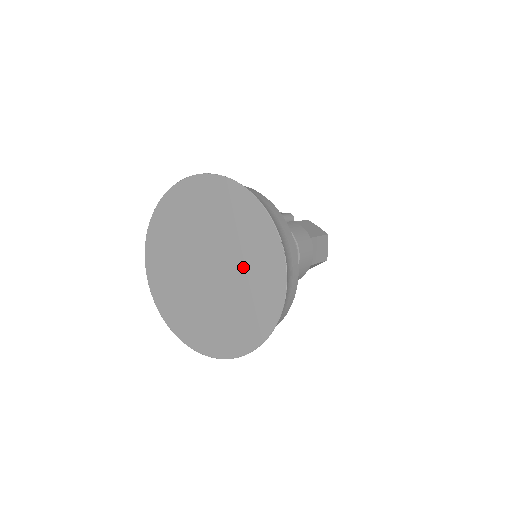
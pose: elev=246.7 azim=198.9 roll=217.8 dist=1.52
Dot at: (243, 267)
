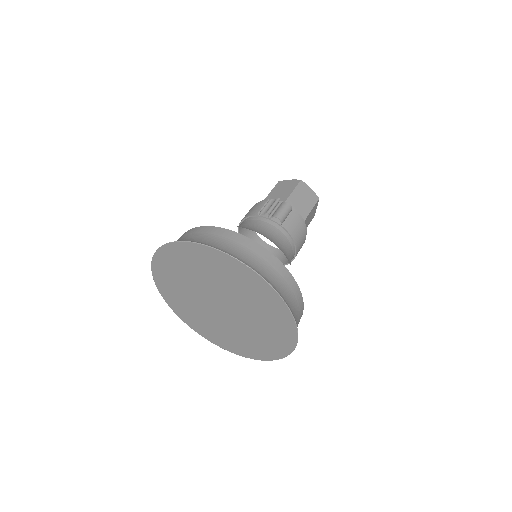
Dot at: (257, 322)
